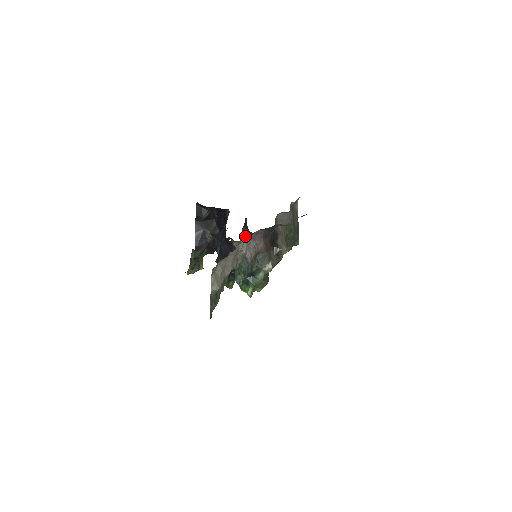
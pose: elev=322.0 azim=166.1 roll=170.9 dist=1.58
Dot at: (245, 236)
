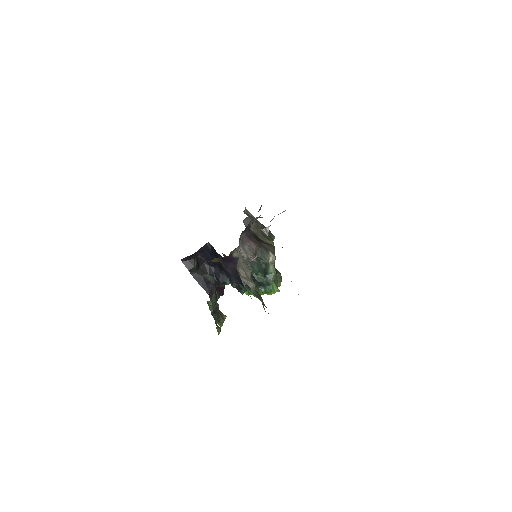
Dot at: occluded
